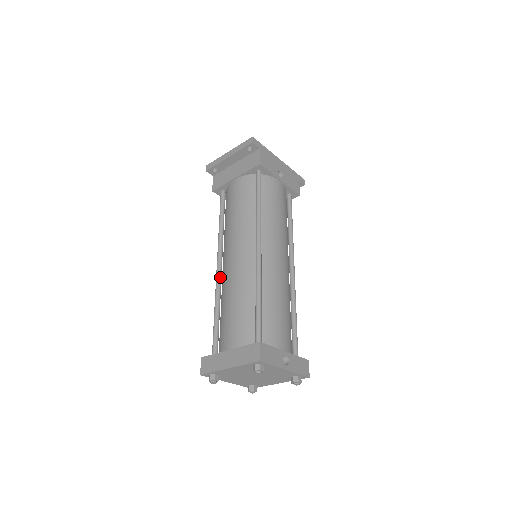
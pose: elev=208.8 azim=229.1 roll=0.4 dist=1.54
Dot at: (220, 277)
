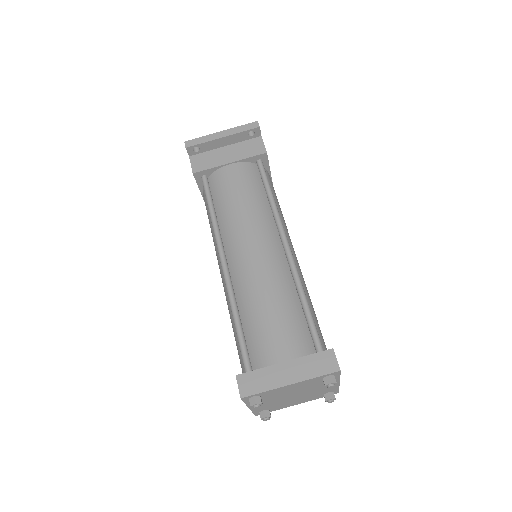
Dot at: (230, 276)
